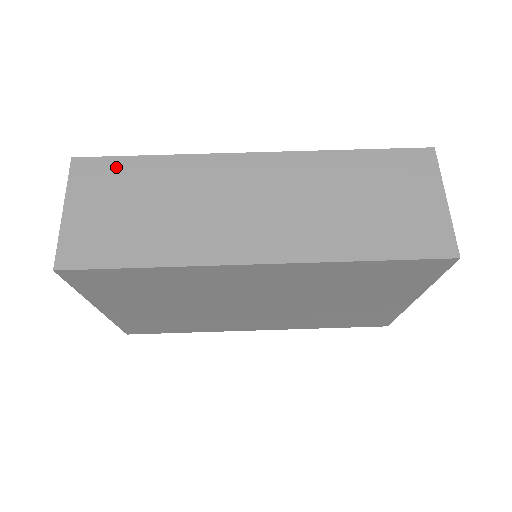
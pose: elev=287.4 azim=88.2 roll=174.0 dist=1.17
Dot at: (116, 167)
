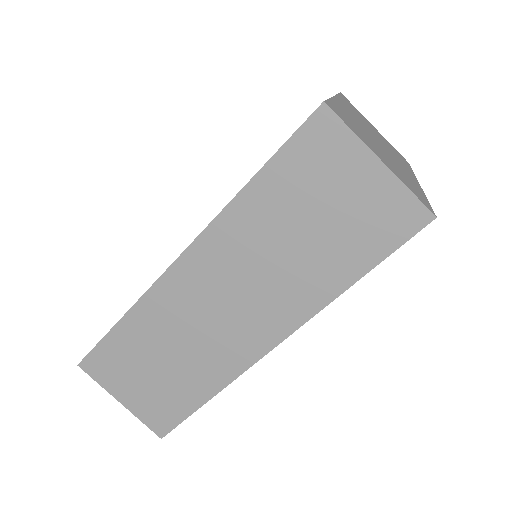
Dot at: (109, 350)
